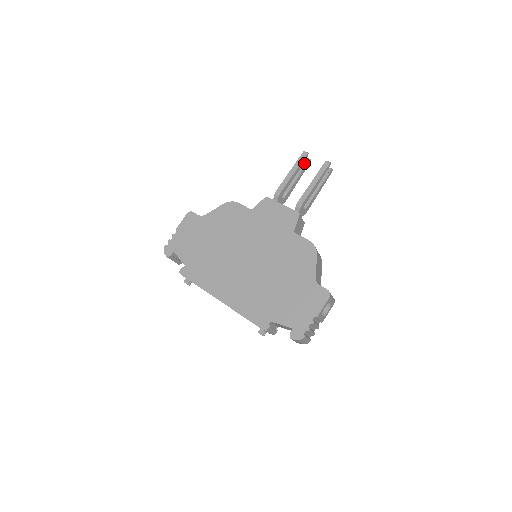
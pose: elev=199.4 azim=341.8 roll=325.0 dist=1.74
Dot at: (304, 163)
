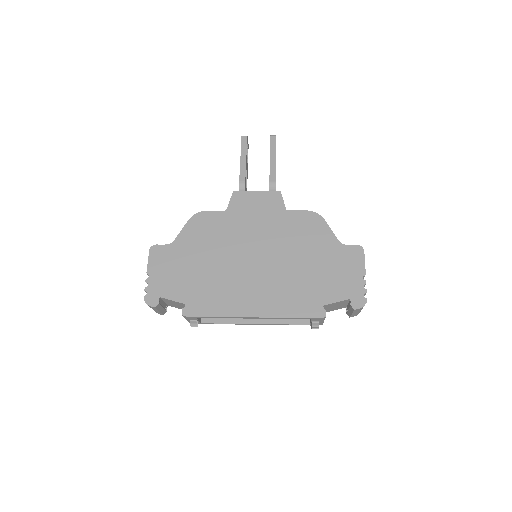
Dot at: occluded
